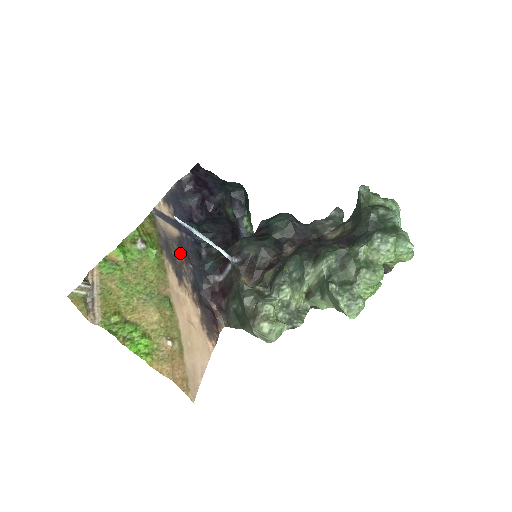
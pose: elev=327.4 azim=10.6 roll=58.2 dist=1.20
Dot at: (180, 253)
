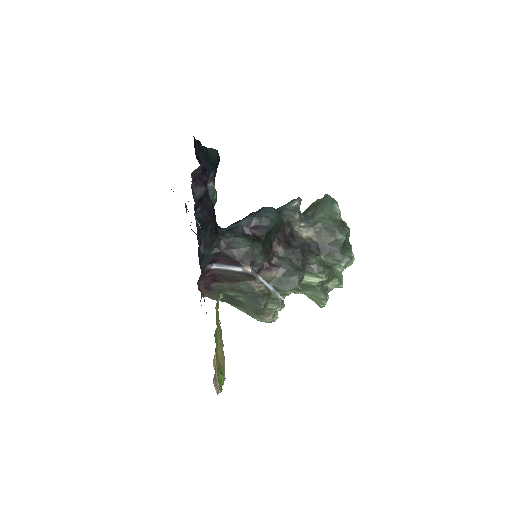
Dot at: occluded
